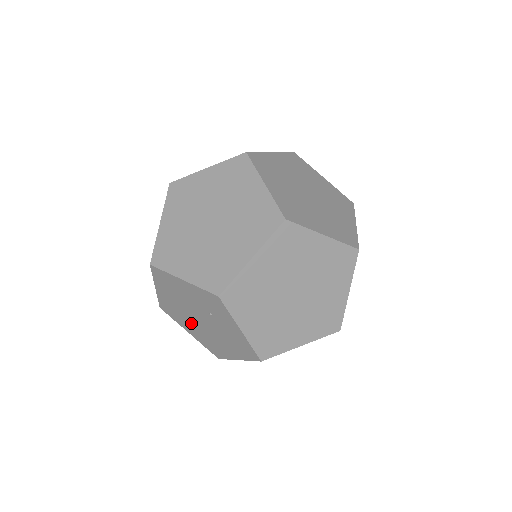
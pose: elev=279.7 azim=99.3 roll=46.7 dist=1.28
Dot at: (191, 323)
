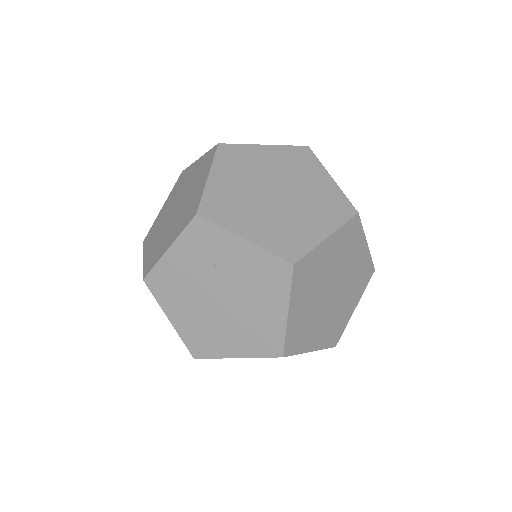
Dot at: (223, 327)
